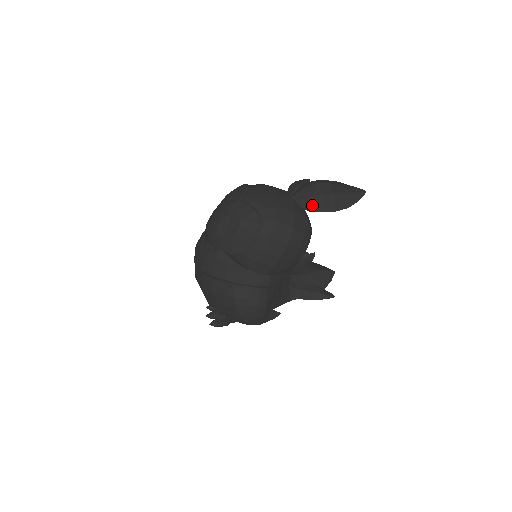
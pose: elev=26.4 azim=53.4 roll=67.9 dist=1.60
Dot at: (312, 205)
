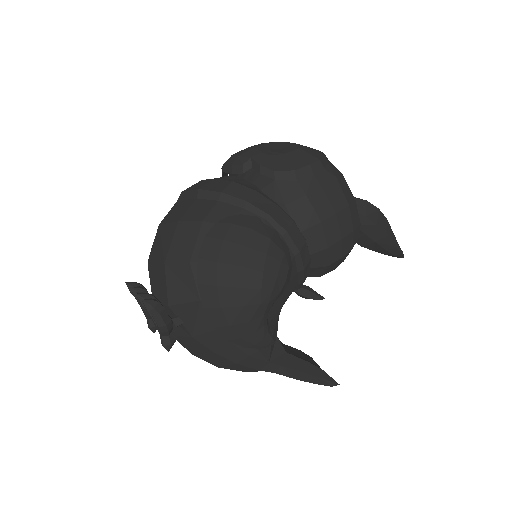
Dot at: (366, 210)
